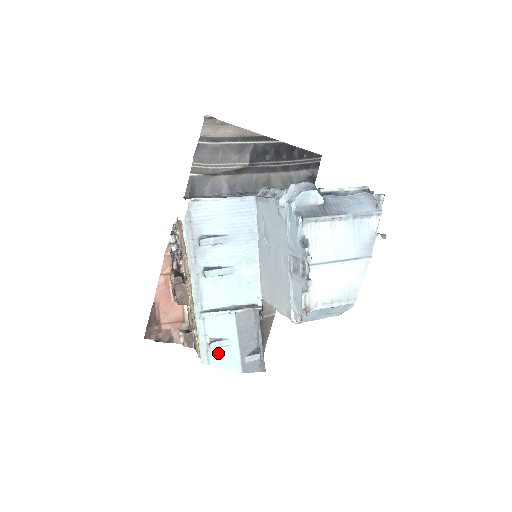
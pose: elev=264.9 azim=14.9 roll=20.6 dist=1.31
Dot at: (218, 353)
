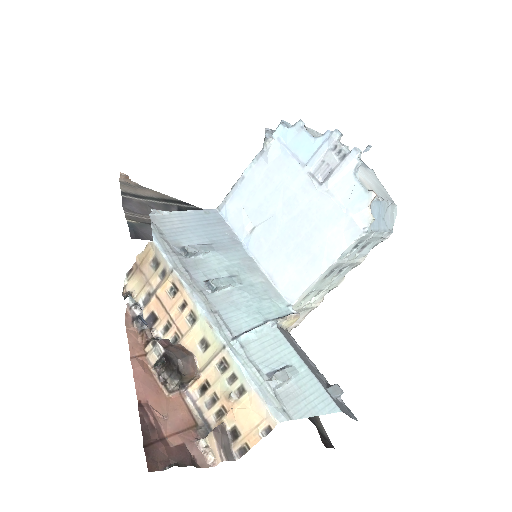
Dot at: (291, 394)
